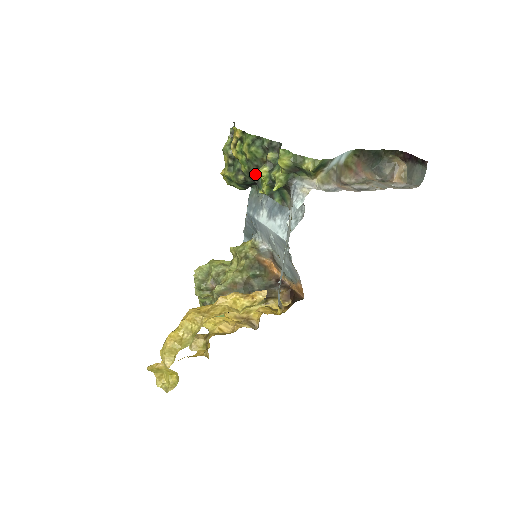
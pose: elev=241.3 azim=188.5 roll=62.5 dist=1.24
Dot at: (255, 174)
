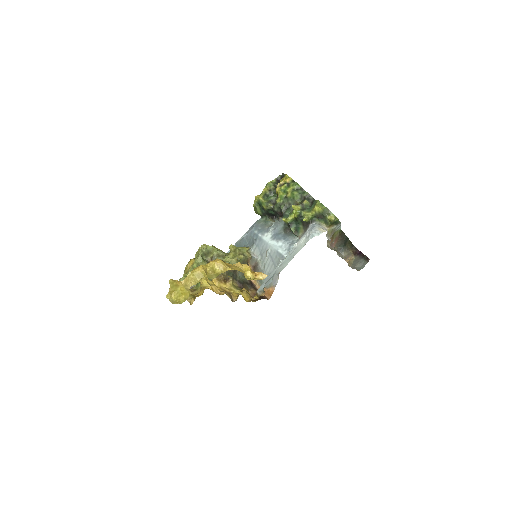
Dot at: (293, 206)
